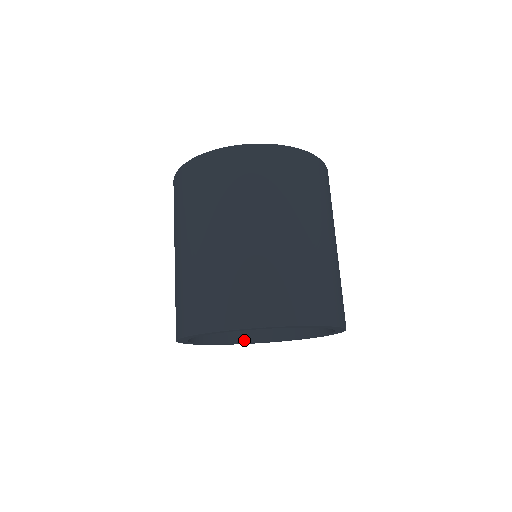
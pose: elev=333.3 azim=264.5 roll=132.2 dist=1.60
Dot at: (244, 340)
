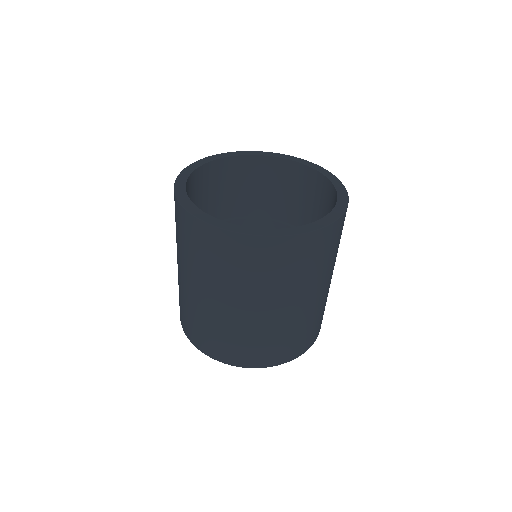
Dot at: occluded
